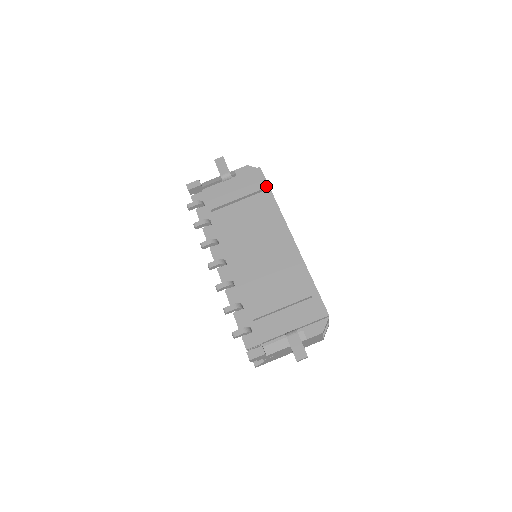
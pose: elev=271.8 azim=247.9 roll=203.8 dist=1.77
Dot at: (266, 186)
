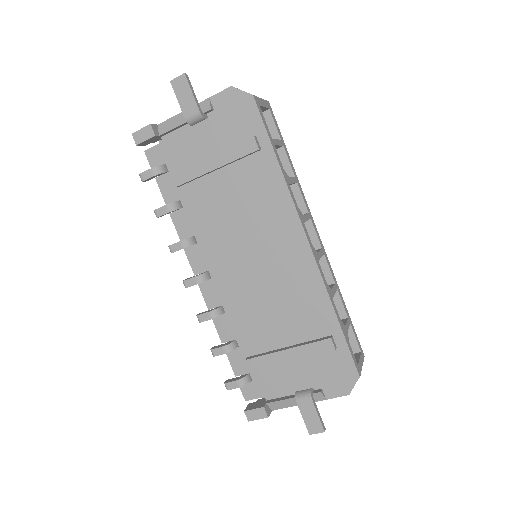
Dot at: (265, 140)
